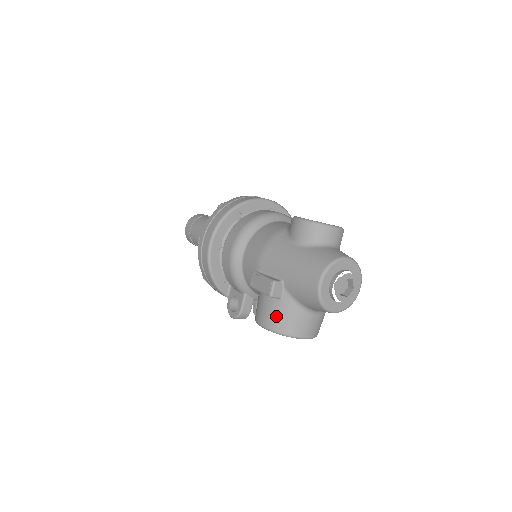
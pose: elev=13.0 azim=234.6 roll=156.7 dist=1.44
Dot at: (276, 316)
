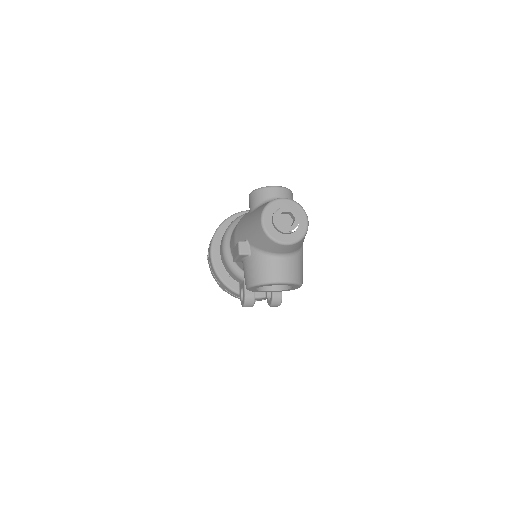
Dot at: (251, 271)
